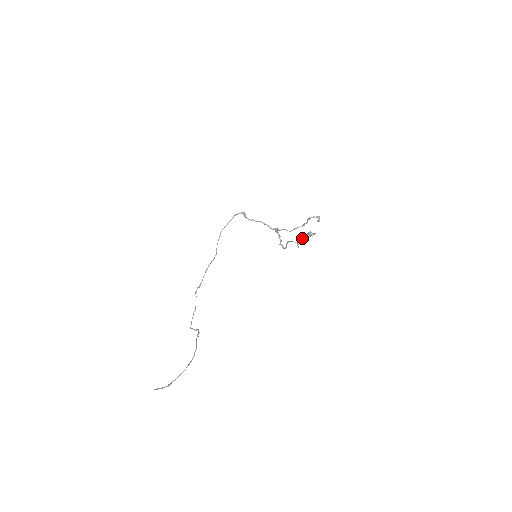
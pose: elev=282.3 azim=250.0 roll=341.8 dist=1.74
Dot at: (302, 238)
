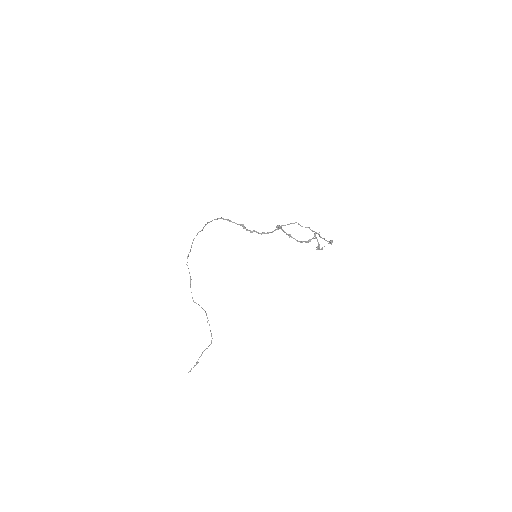
Dot at: (307, 242)
